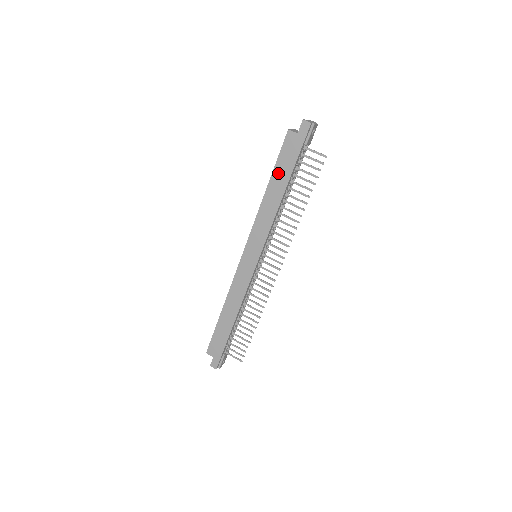
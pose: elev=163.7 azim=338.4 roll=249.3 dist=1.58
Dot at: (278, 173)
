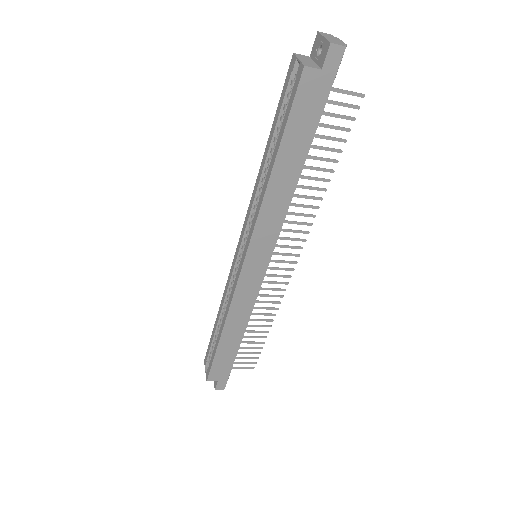
Dot at: (290, 142)
